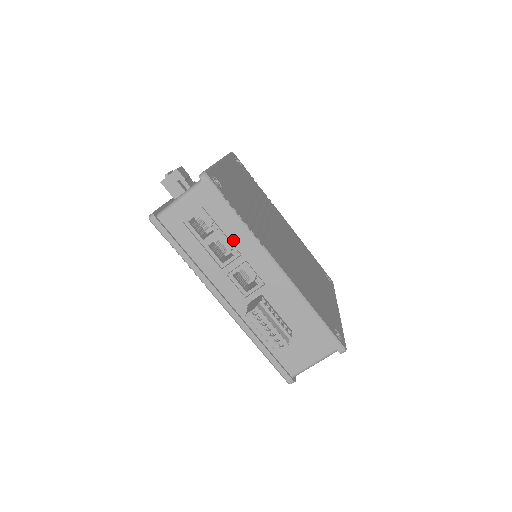
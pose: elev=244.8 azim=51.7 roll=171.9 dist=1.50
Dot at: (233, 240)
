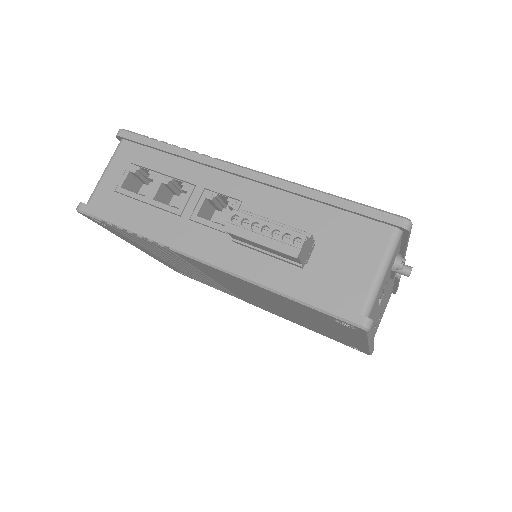
Dot at: (179, 175)
